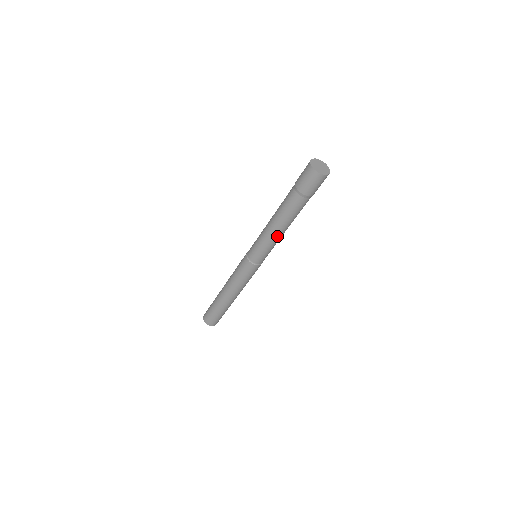
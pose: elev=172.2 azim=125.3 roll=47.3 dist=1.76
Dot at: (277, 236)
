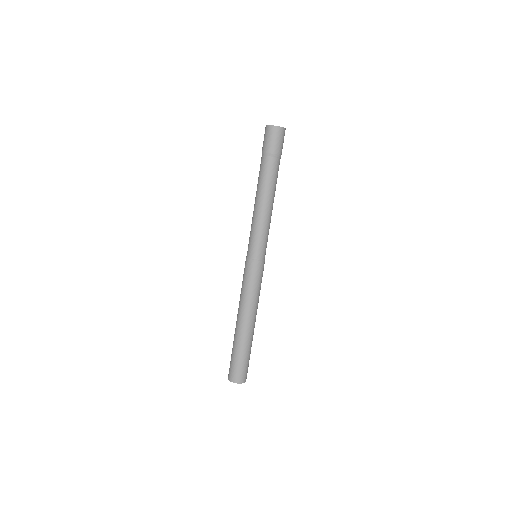
Dot at: (271, 214)
